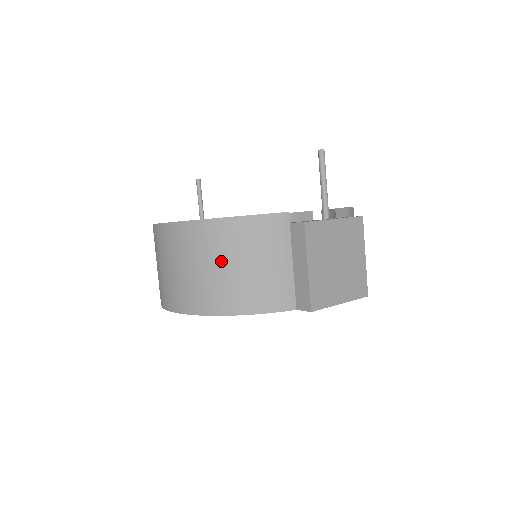
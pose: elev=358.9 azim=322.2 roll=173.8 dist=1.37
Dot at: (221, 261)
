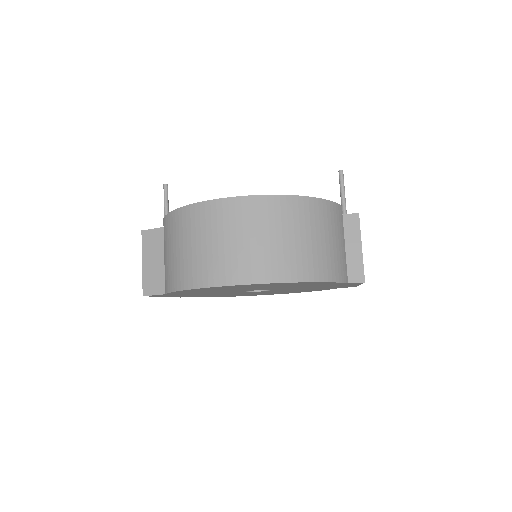
Dot at: (311, 233)
